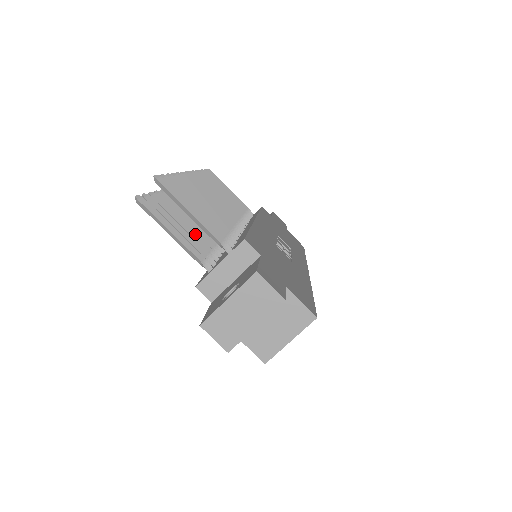
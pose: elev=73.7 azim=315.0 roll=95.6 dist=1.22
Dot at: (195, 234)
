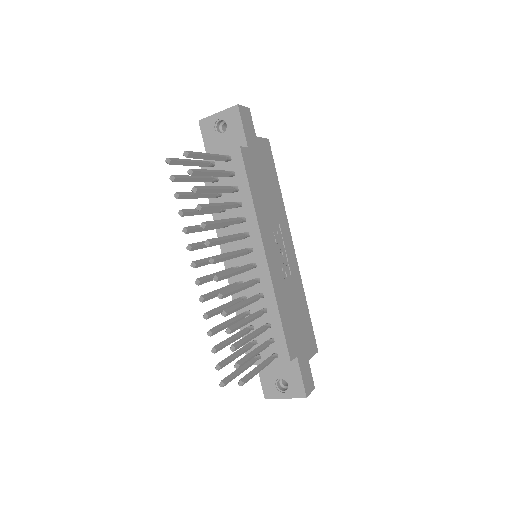
Dot at: (241, 336)
